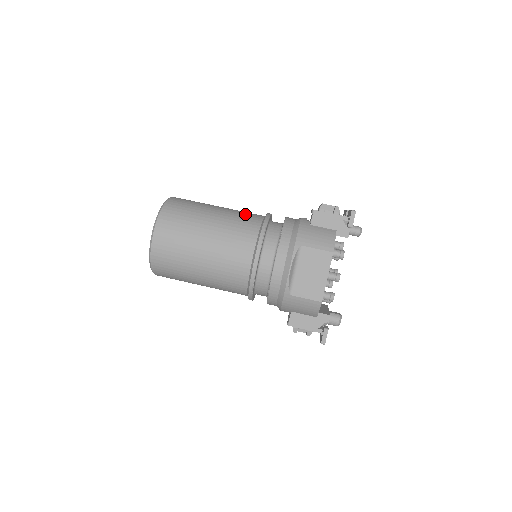
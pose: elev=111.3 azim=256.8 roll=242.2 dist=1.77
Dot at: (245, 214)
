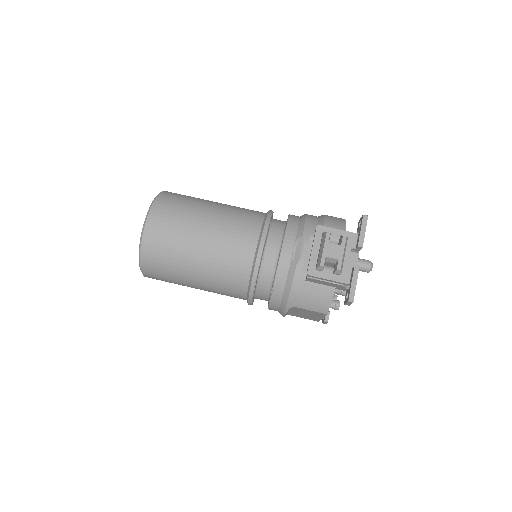
Dot at: (232, 253)
